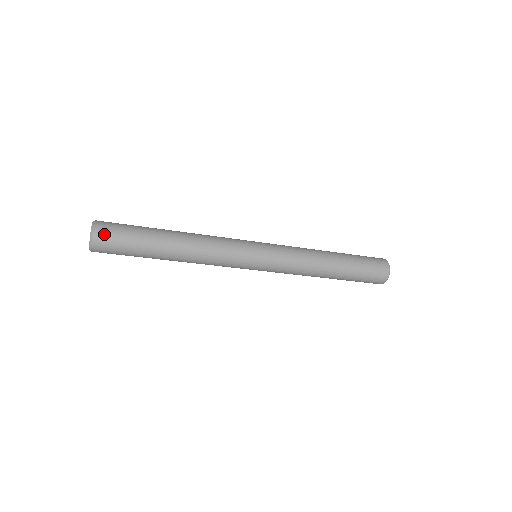
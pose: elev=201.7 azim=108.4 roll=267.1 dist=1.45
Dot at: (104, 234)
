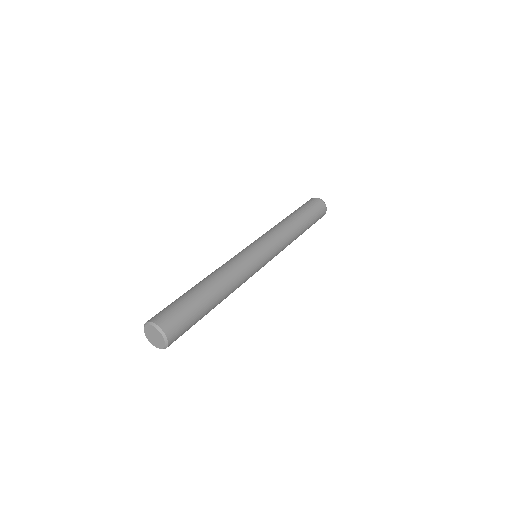
Dot at: (175, 334)
